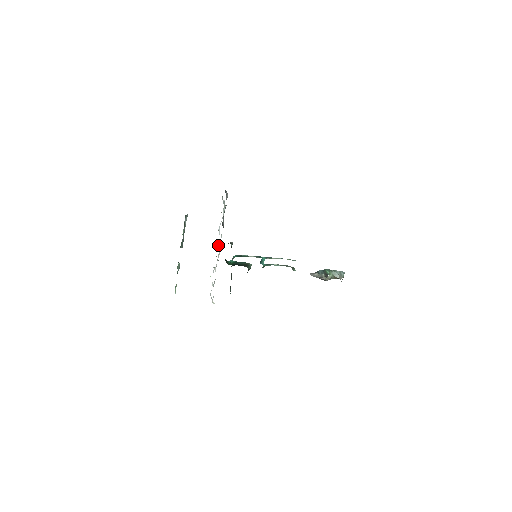
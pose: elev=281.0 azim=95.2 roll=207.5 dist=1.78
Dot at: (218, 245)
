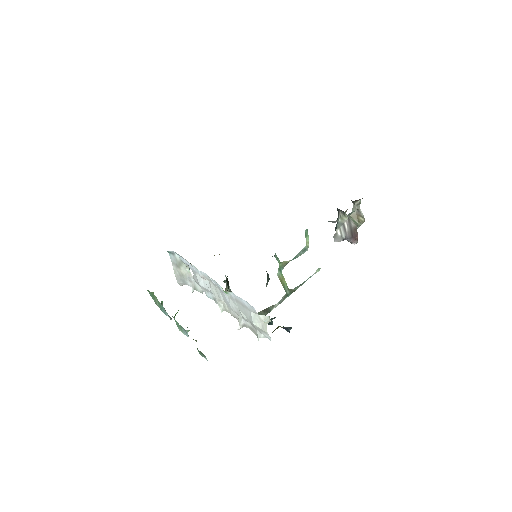
Dot at: (209, 284)
